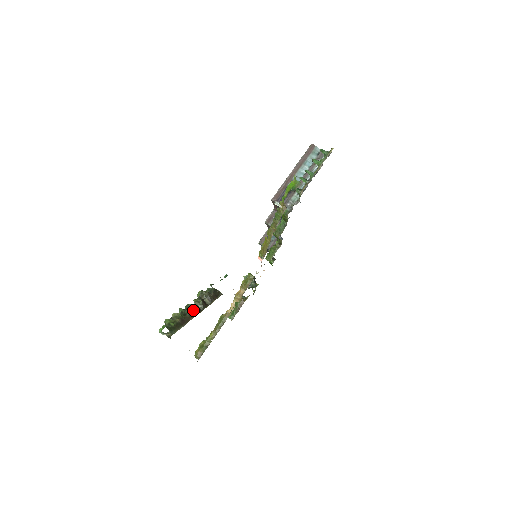
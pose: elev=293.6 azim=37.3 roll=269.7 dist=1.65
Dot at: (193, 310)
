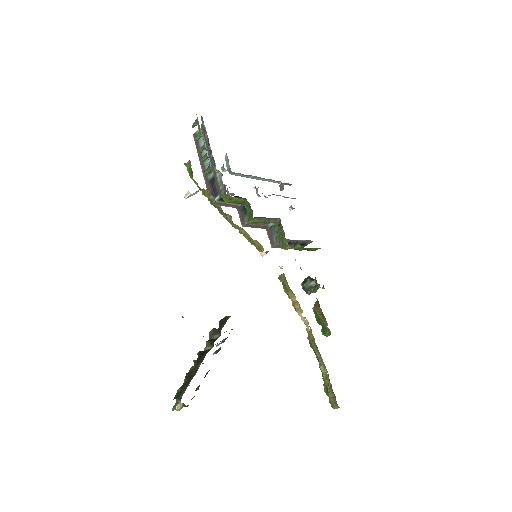
Dot at: (198, 357)
